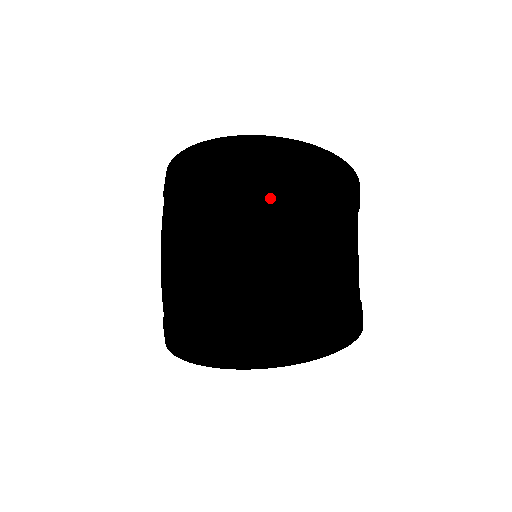
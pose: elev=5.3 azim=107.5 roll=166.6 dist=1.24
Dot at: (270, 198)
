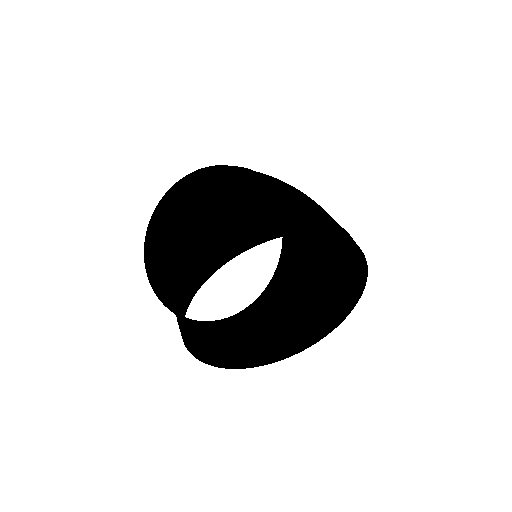
Dot at: occluded
